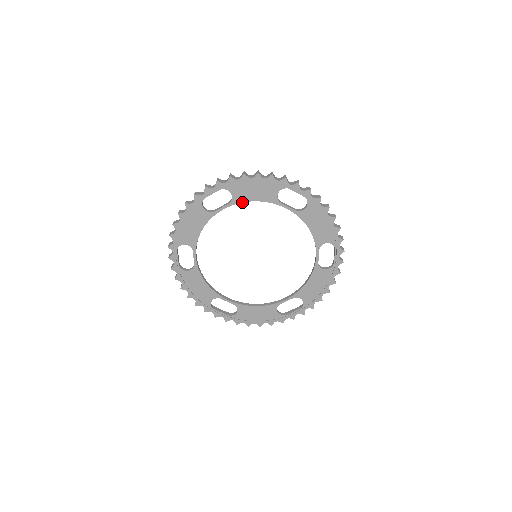
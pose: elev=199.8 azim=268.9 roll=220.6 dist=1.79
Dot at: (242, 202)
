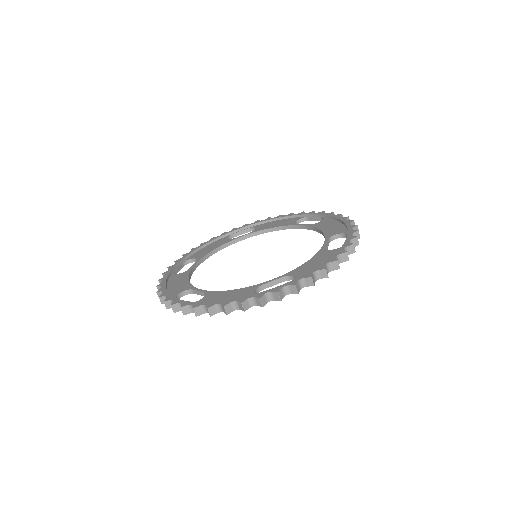
Dot at: occluded
